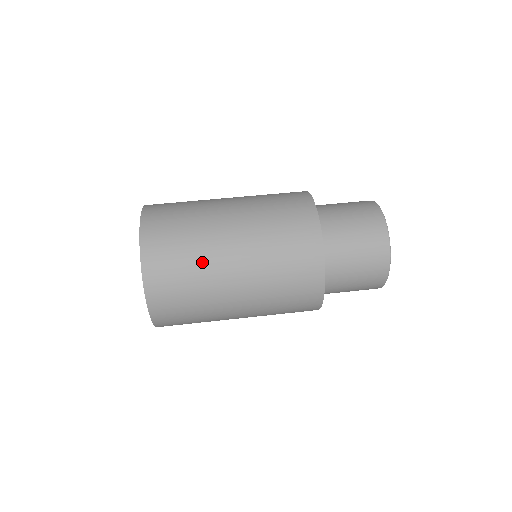
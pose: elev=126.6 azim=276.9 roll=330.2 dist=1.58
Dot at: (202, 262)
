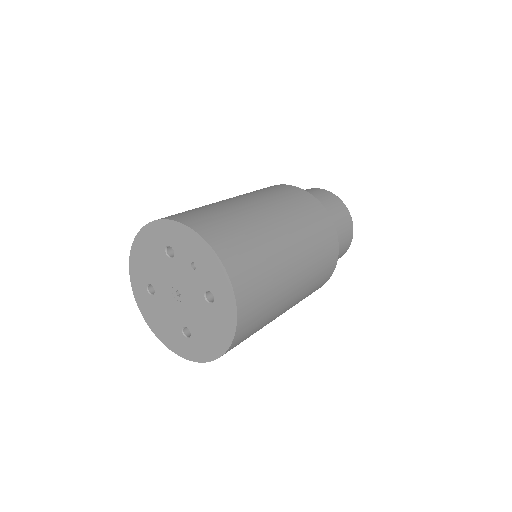
Dot at: (258, 232)
